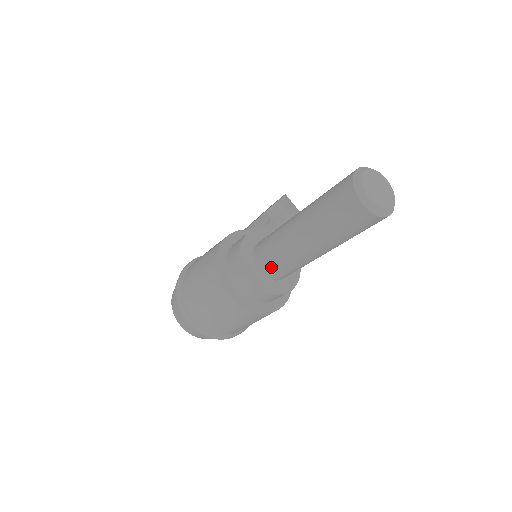
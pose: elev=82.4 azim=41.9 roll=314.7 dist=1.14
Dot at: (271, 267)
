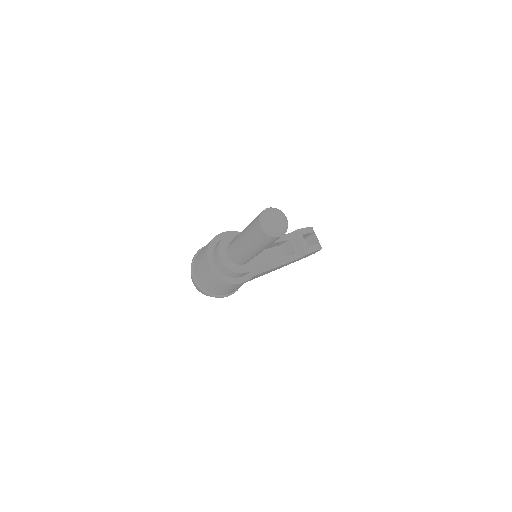
Dot at: (232, 254)
